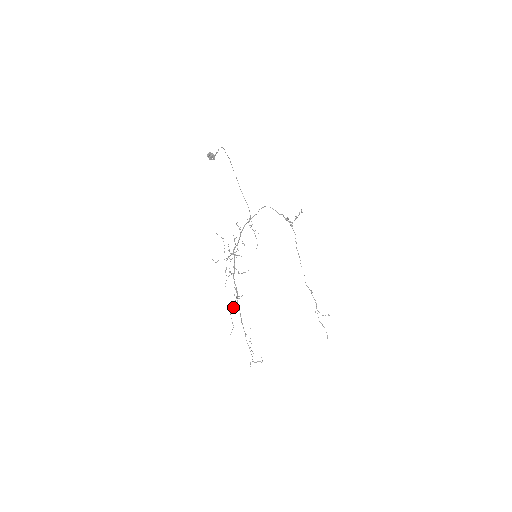
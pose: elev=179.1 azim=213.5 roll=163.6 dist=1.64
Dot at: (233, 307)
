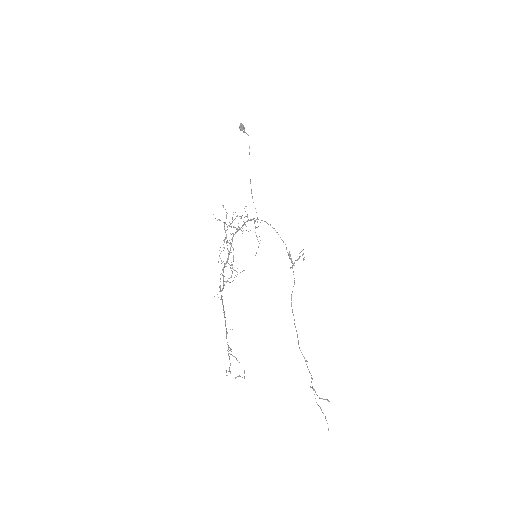
Dot at: (223, 275)
